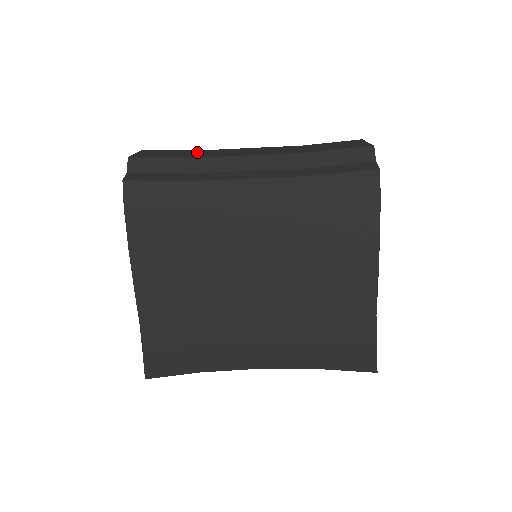
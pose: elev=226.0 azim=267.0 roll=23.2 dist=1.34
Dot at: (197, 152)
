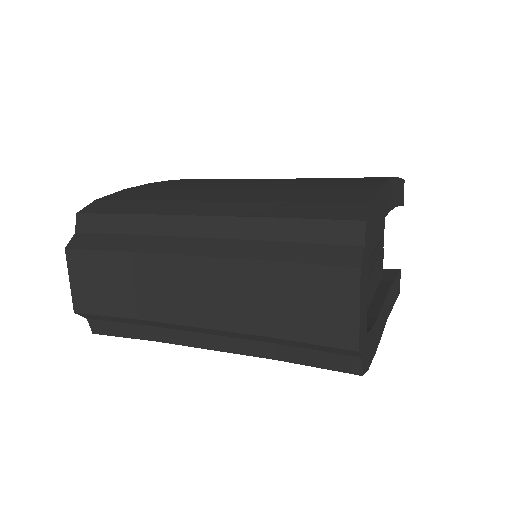
Dot at: (131, 273)
